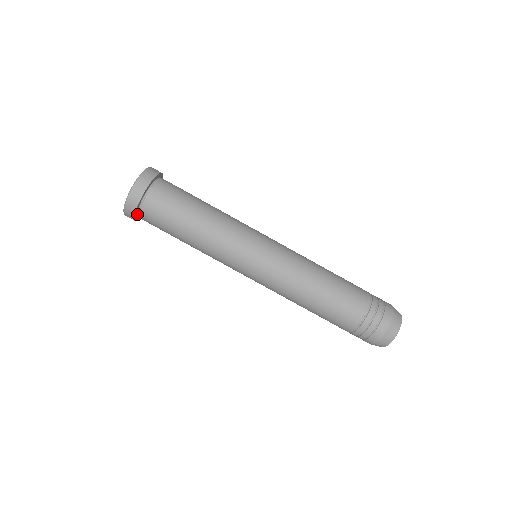
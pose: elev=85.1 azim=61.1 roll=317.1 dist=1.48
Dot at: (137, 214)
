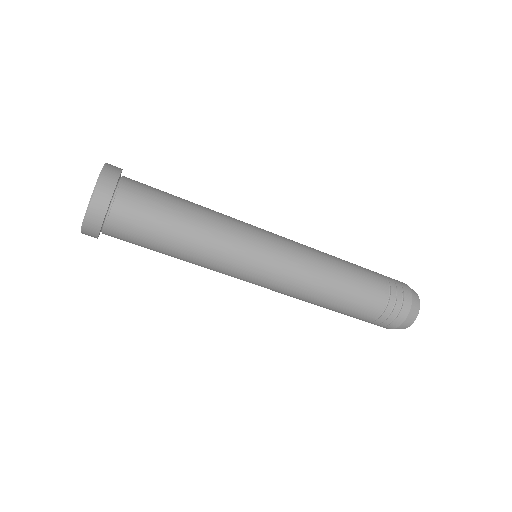
Dot at: occluded
